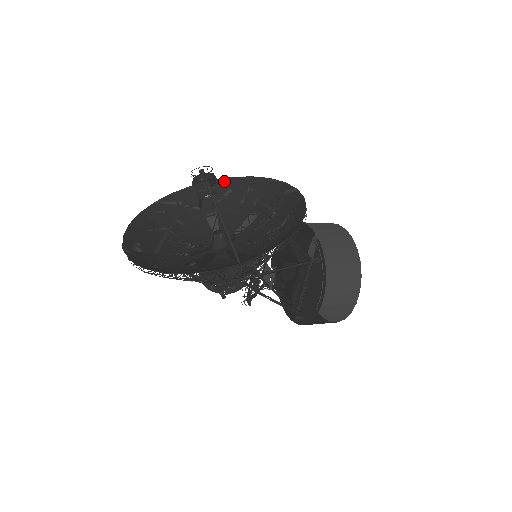
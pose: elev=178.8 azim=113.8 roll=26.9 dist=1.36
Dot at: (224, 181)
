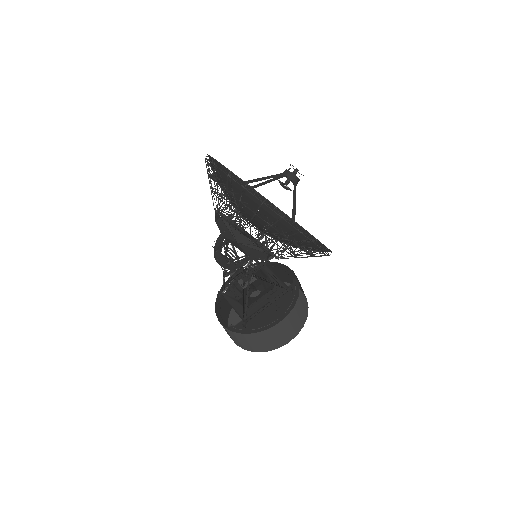
Dot at: occluded
